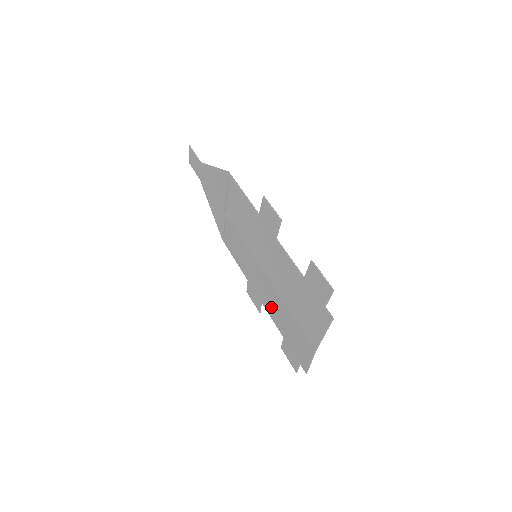
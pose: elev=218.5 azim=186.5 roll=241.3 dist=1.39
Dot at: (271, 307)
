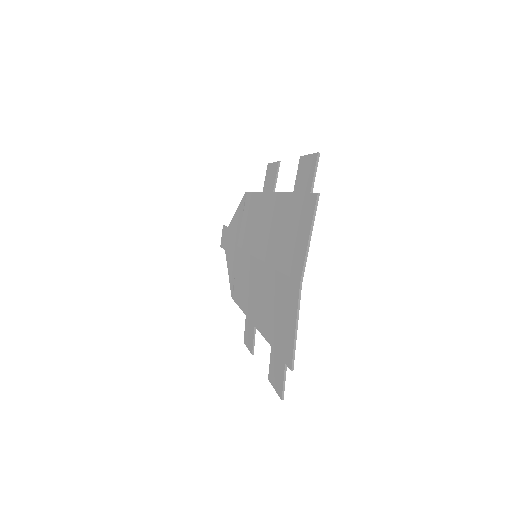
Dot at: (262, 310)
